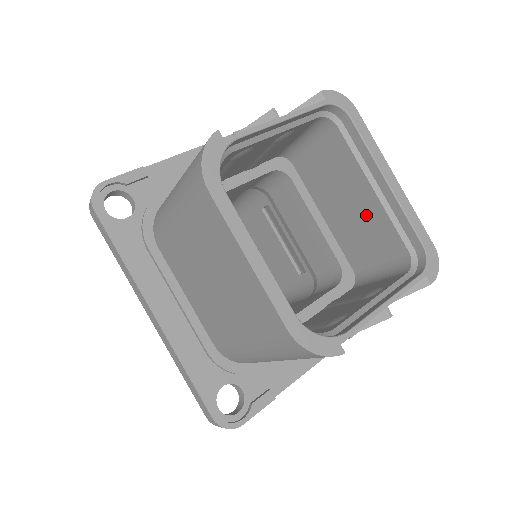
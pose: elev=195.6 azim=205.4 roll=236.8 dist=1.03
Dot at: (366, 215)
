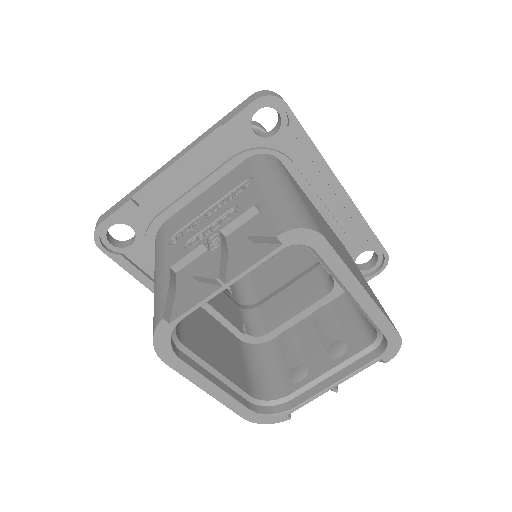
Dot at: occluded
